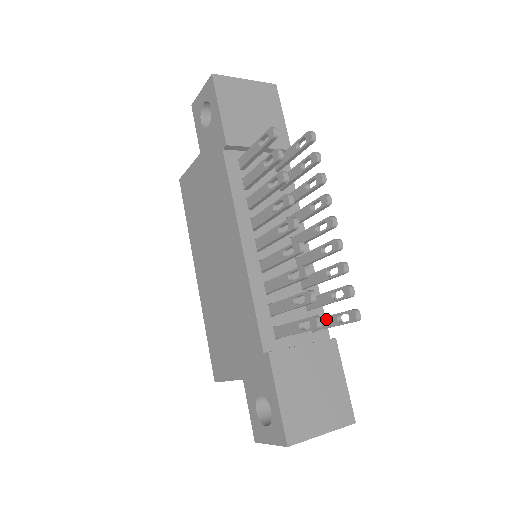
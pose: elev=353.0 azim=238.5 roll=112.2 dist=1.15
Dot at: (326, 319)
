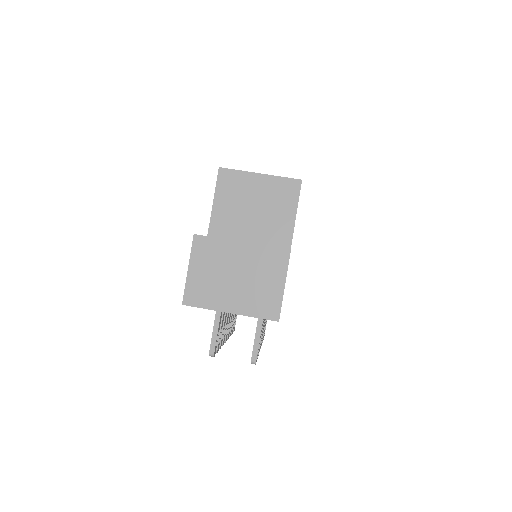
Dot at: occluded
